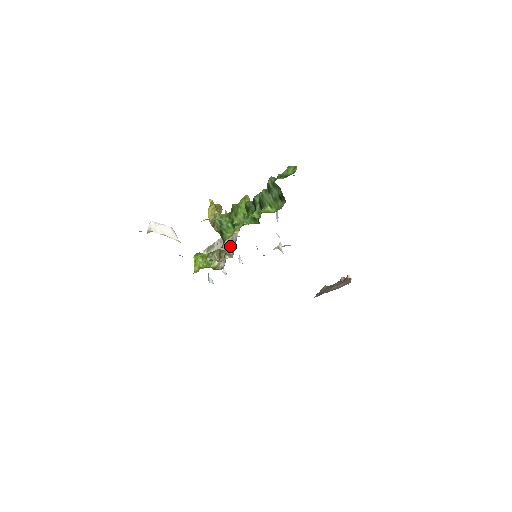
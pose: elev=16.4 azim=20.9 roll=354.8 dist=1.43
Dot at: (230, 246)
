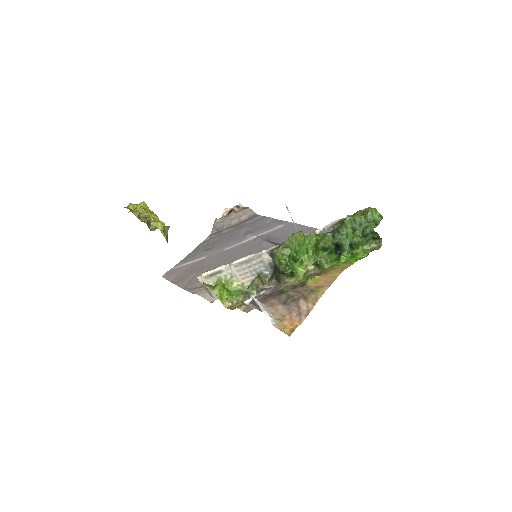
Dot at: (259, 268)
